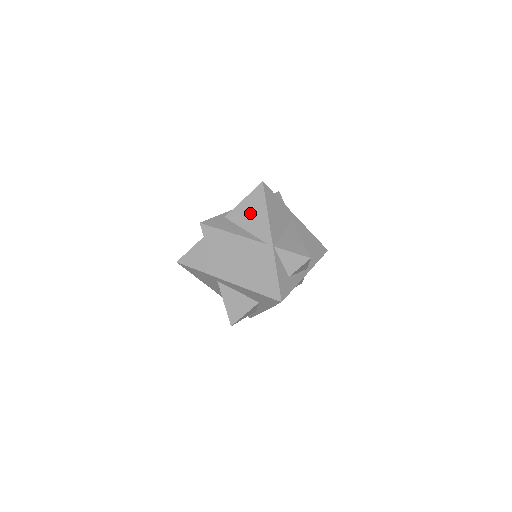
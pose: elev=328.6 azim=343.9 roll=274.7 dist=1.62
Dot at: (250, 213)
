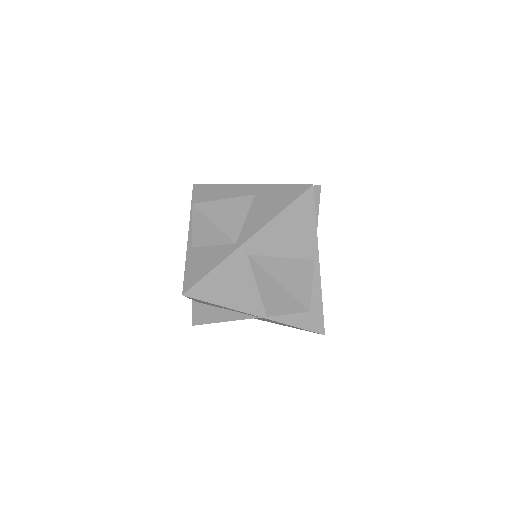
Dot at: occluded
